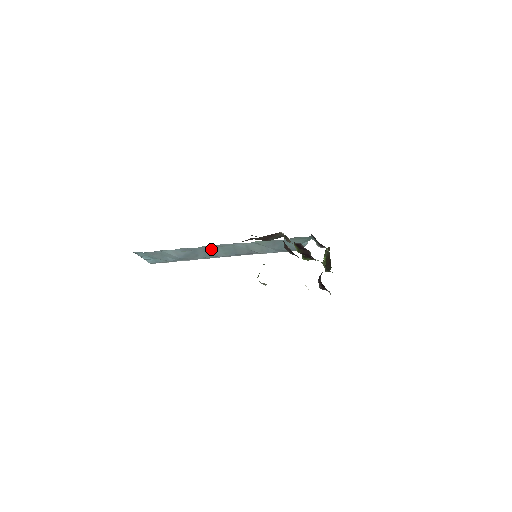
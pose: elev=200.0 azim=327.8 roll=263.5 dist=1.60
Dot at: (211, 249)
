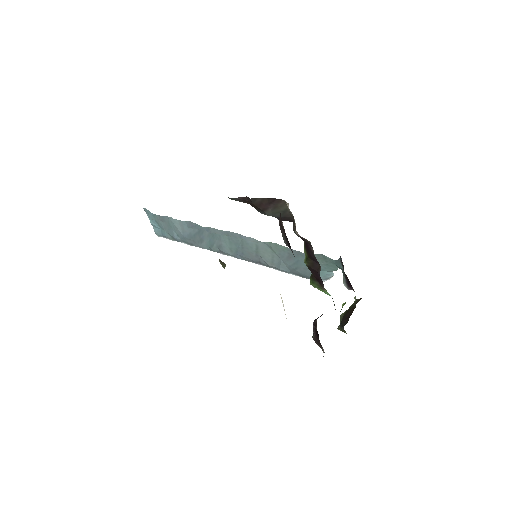
Dot at: (218, 236)
